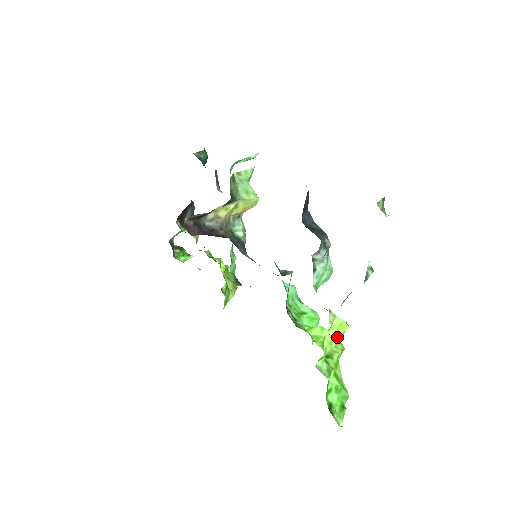
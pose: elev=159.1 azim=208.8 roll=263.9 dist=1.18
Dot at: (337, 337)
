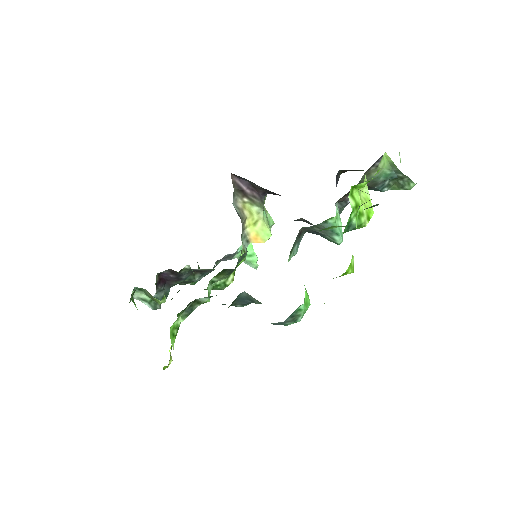
Dot at: (365, 204)
